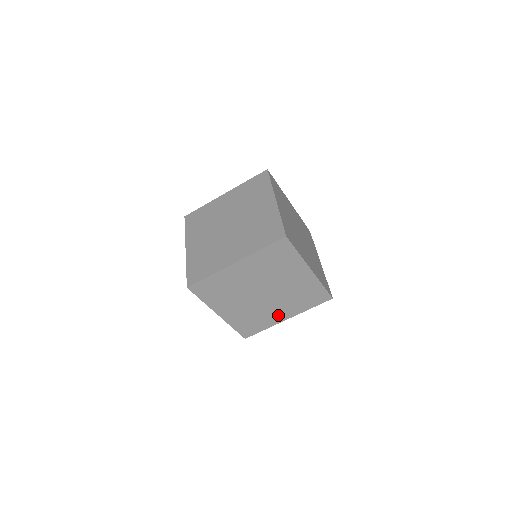
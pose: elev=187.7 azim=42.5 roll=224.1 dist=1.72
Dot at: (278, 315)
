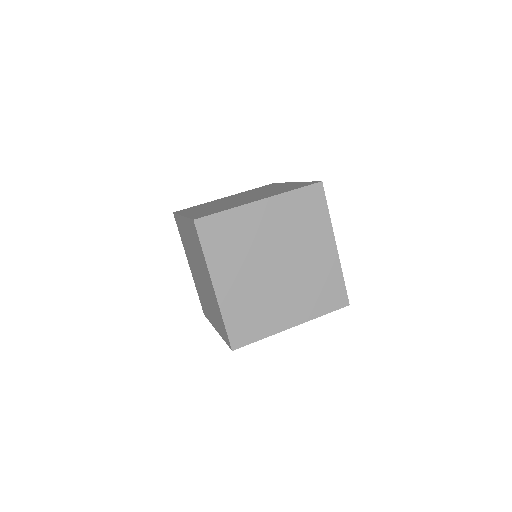
Dot at: (284, 315)
